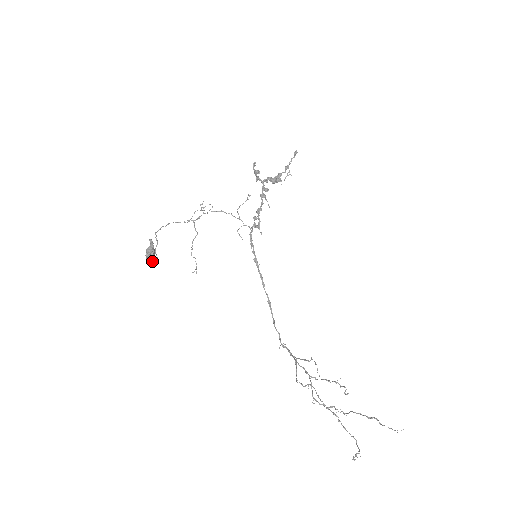
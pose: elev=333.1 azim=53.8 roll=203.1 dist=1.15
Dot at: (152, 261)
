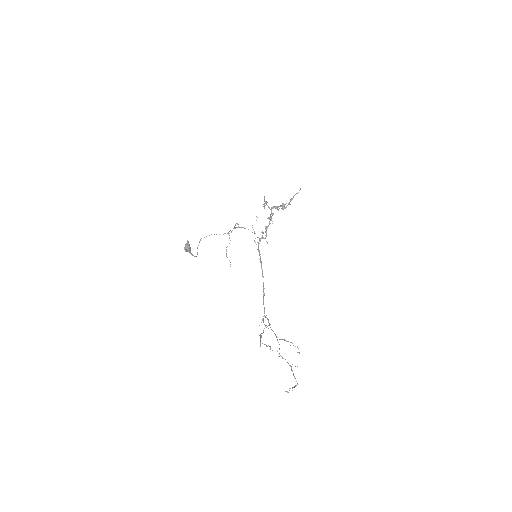
Dot at: (190, 253)
